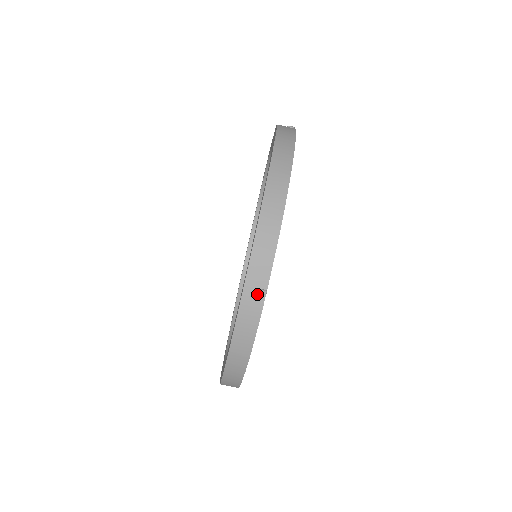
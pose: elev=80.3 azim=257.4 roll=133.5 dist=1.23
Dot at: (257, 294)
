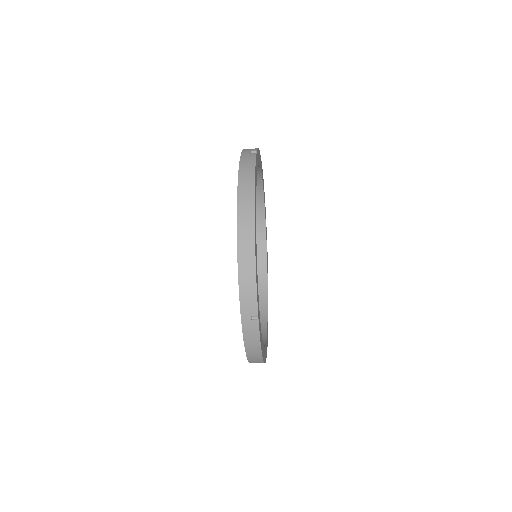
Dot at: (252, 320)
